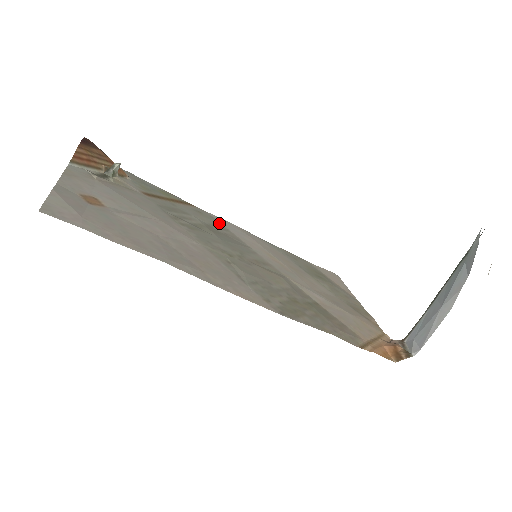
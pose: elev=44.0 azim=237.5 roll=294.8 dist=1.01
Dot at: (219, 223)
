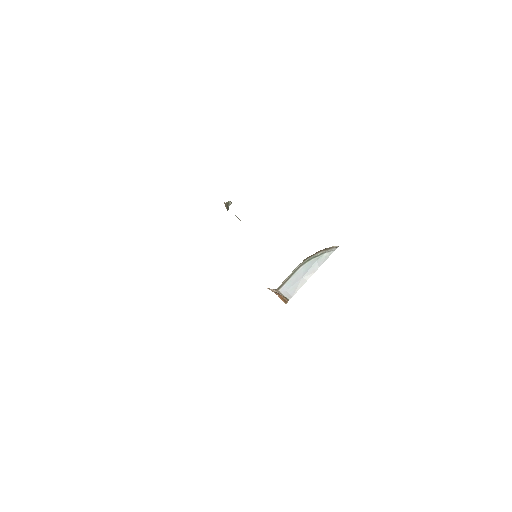
Dot at: occluded
